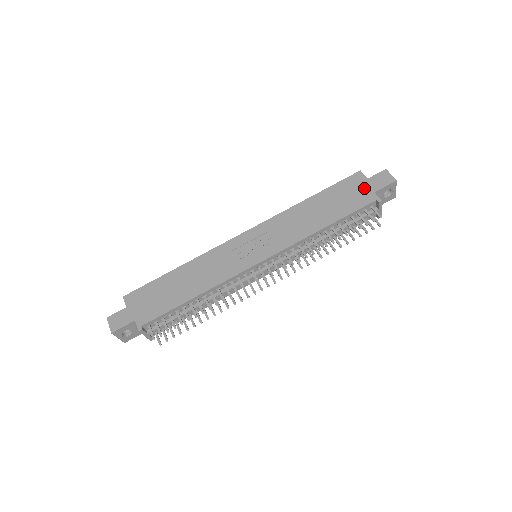
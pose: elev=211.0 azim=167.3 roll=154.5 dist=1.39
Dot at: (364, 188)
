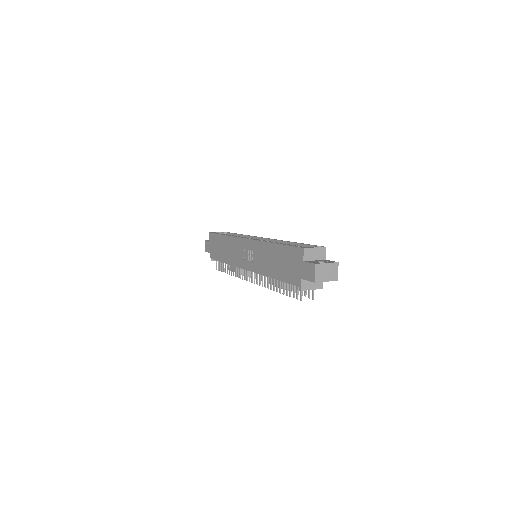
Dot at: (298, 268)
